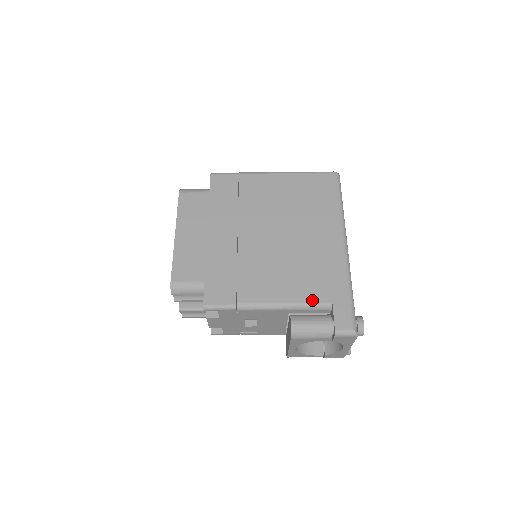
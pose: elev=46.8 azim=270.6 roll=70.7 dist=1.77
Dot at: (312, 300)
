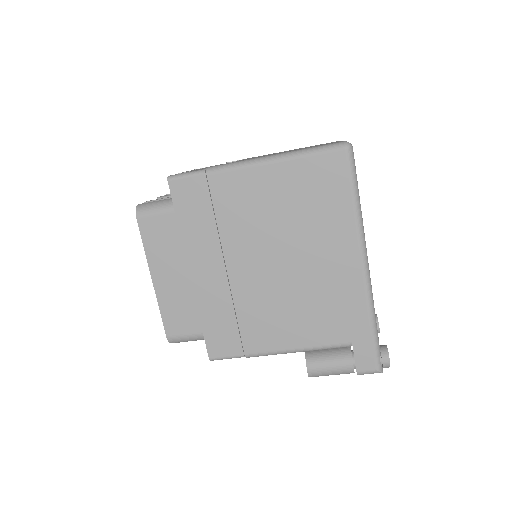
Dot at: (328, 343)
